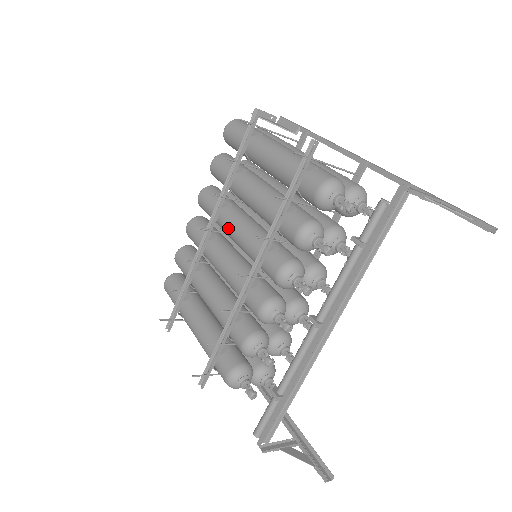
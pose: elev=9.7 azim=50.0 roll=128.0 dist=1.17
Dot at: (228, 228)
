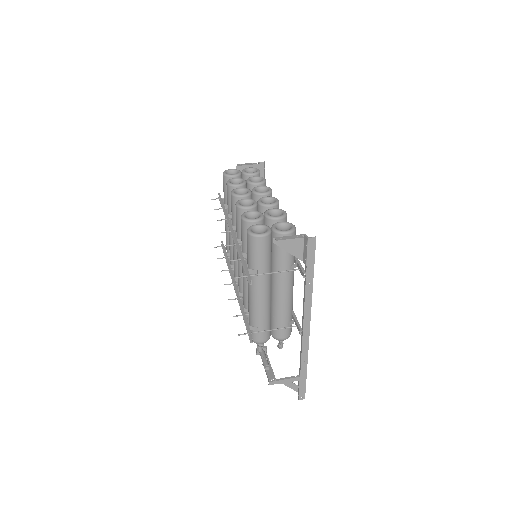
Dot at: (237, 252)
